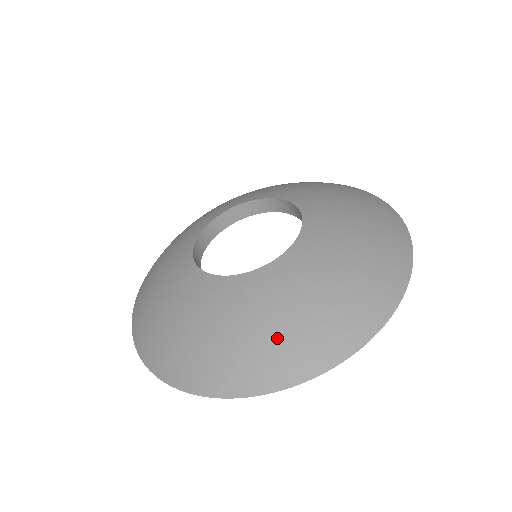
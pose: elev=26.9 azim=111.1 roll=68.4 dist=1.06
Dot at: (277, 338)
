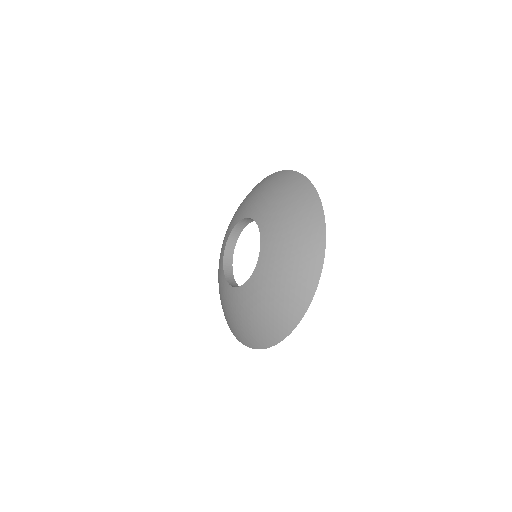
Dot at: (292, 277)
